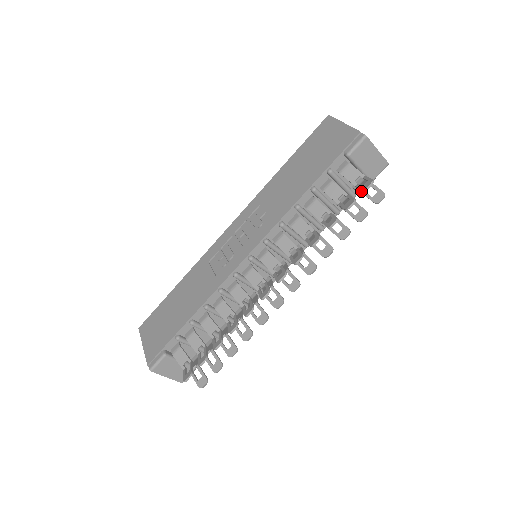
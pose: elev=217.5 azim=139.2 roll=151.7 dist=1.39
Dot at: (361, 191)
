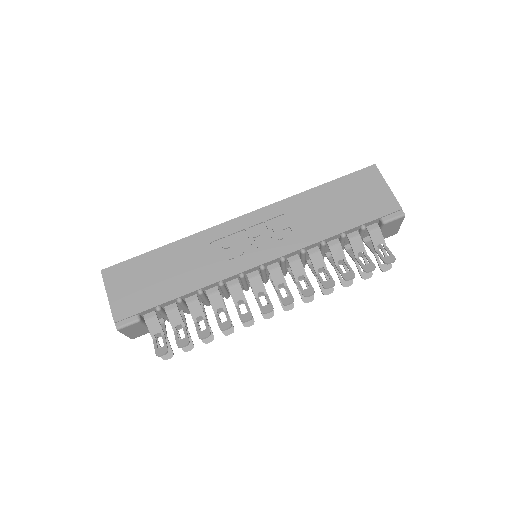
Dot at: (375, 254)
